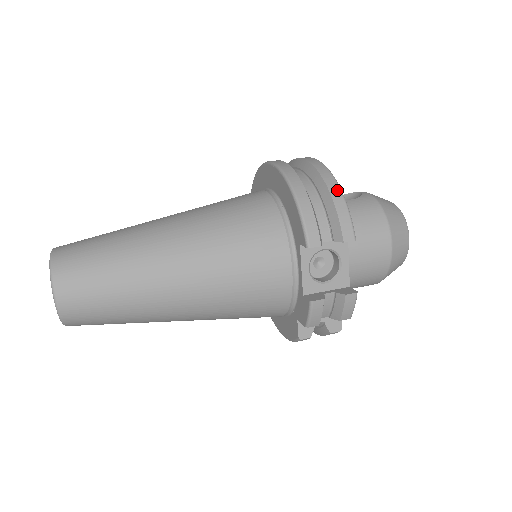
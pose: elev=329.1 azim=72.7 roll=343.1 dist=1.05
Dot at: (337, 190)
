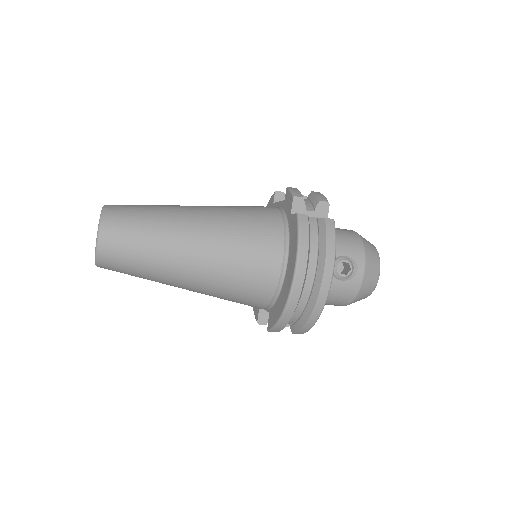
Dot at: occluded
